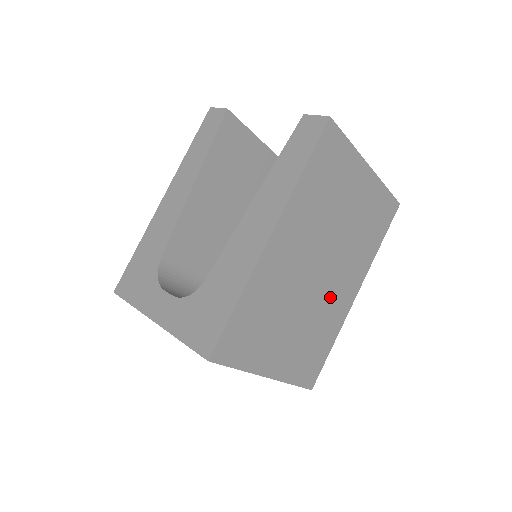
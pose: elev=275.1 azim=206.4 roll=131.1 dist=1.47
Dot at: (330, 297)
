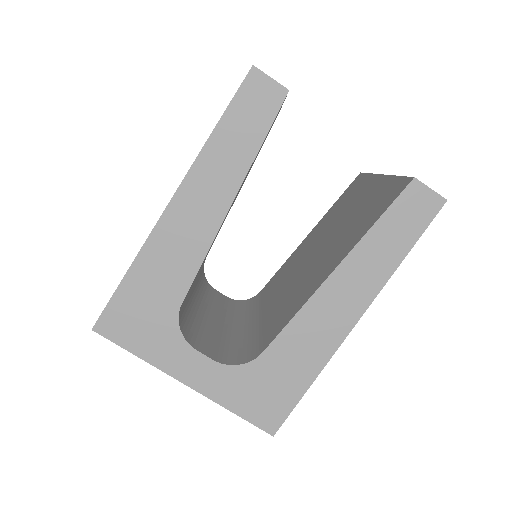
Dot at: occluded
